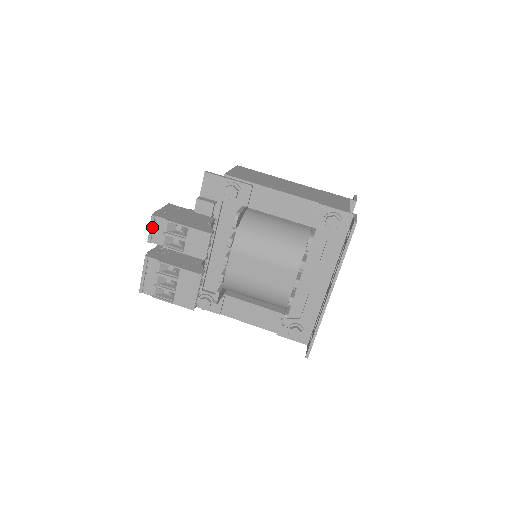
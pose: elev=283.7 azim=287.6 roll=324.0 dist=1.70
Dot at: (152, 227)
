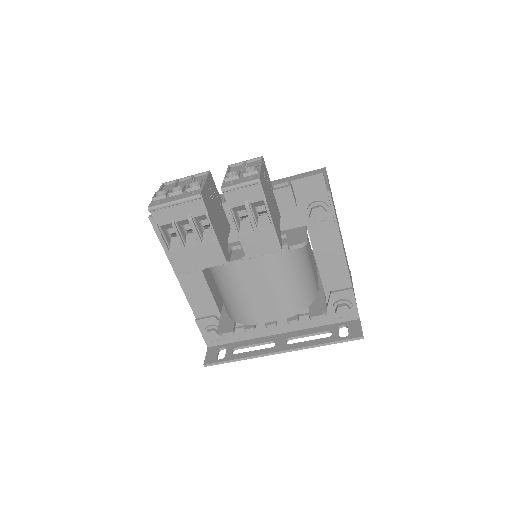
Dot at: (244, 186)
